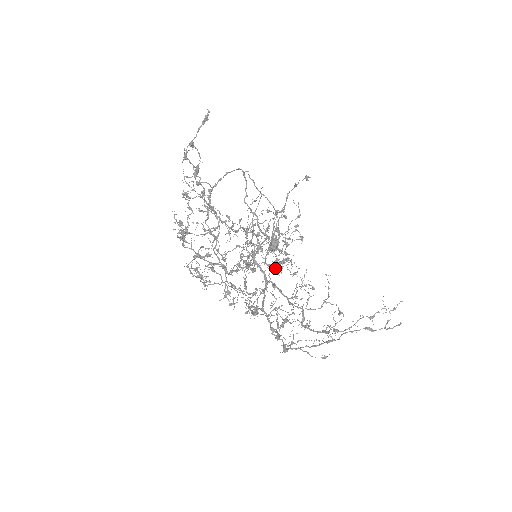
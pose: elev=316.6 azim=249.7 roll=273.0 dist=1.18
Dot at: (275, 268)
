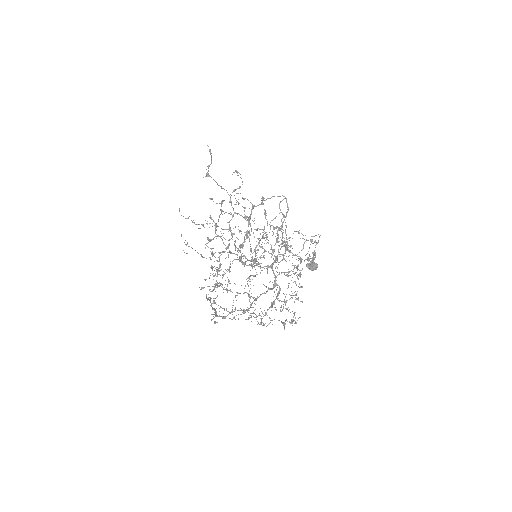
Dot at: (242, 261)
